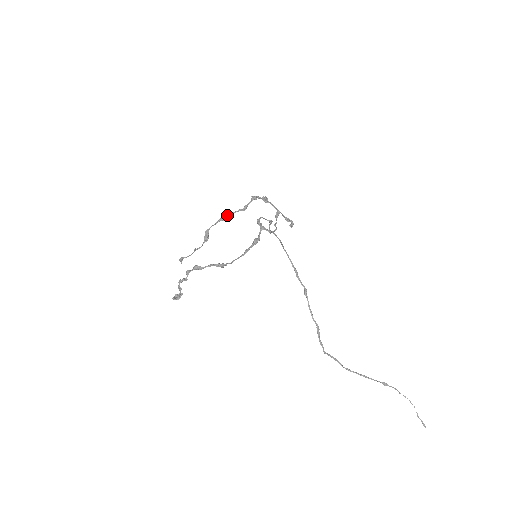
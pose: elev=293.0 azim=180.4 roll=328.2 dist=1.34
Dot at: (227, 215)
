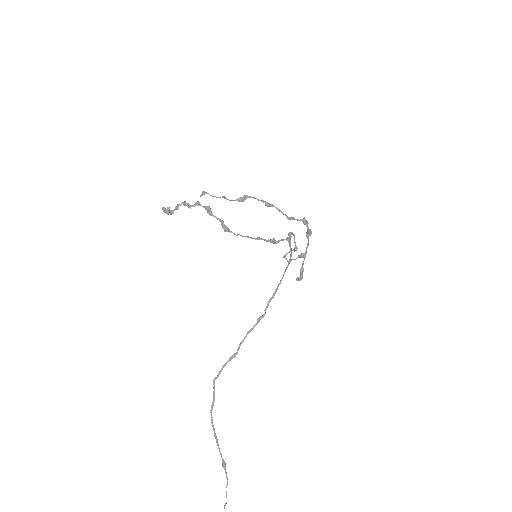
Dot at: (274, 206)
